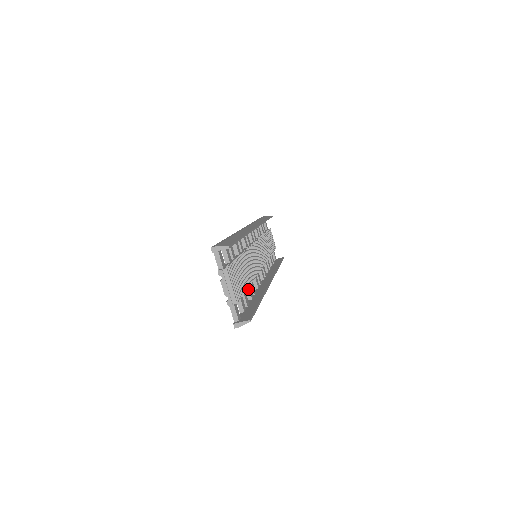
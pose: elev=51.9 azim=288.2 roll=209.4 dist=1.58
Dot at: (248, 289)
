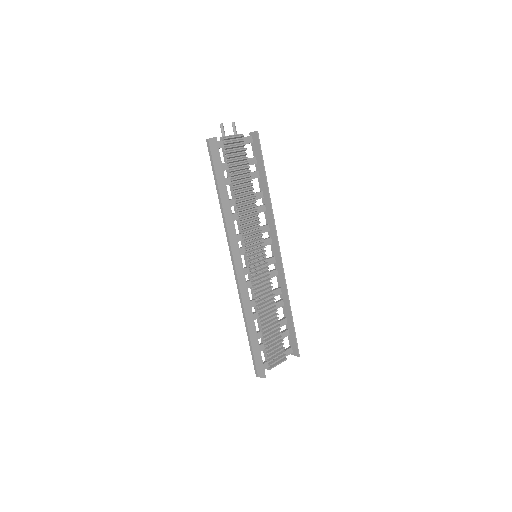
Dot at: occluded
